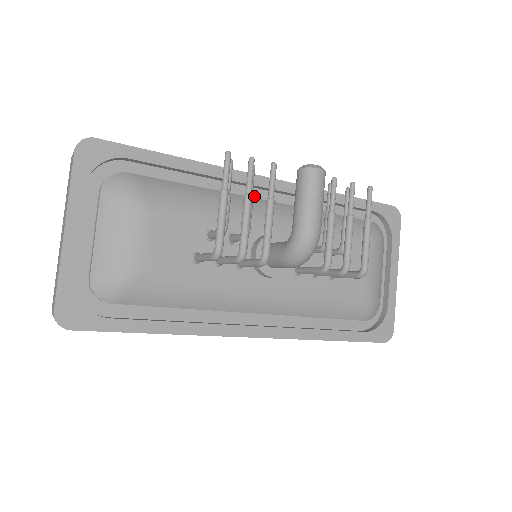
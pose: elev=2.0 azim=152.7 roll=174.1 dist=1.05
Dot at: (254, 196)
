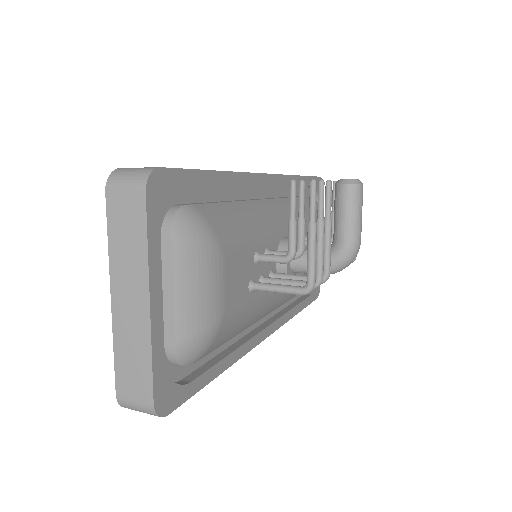
Dot at: (256, 195)
